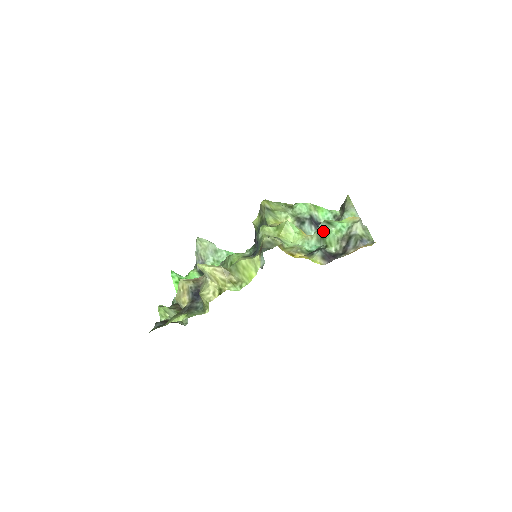
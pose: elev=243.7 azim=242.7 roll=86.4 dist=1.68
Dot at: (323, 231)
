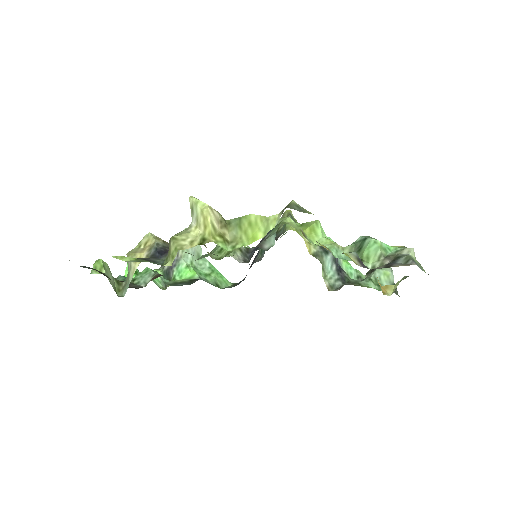
Dot at: (362, 242)
